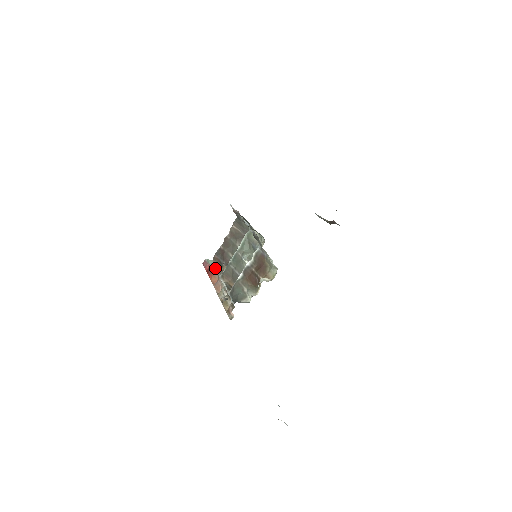
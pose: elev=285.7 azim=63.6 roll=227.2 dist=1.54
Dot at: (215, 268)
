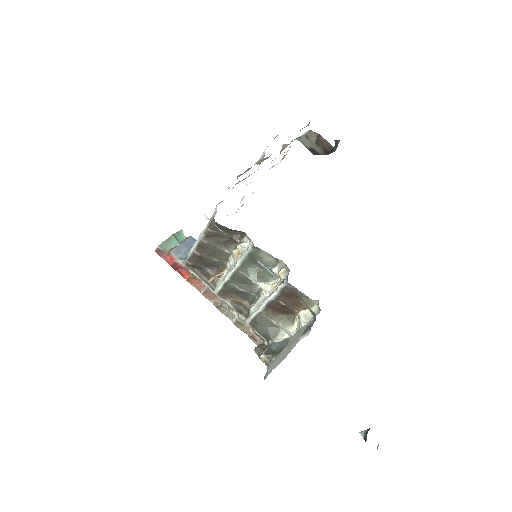
Dot at: occluded
